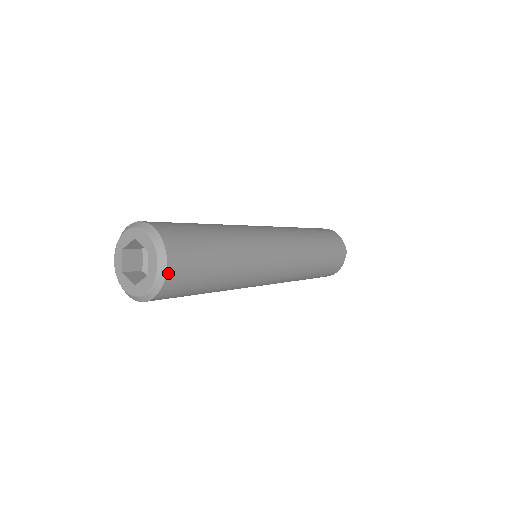
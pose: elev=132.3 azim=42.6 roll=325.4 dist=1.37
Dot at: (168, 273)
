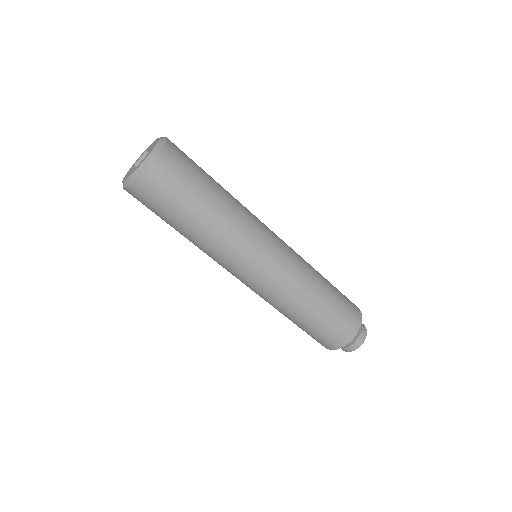
Dot at: (164, 148)
